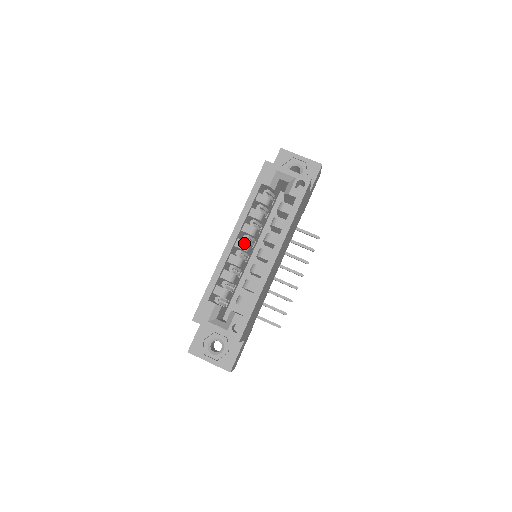
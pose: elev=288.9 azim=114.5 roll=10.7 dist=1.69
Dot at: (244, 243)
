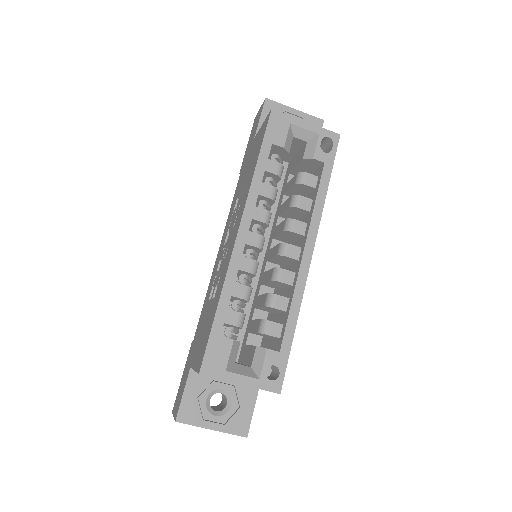
Dot at: (258, 237)
